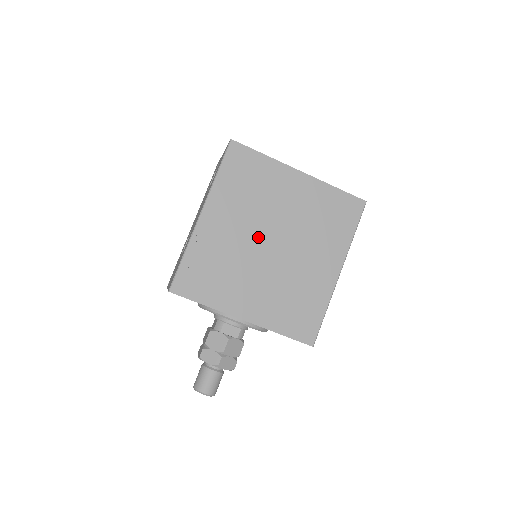
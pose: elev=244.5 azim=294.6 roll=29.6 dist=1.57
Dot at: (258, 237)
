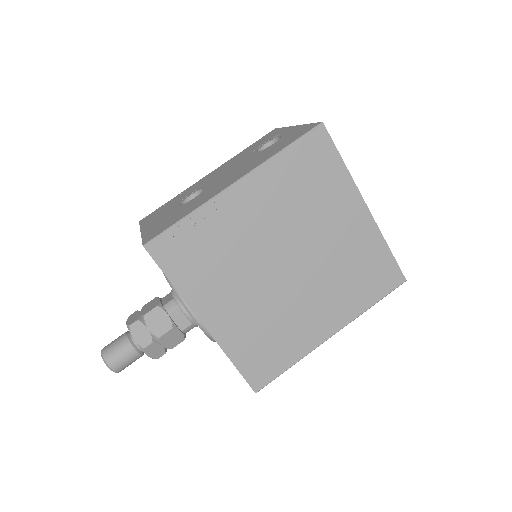
Dot at: (278, 248)
